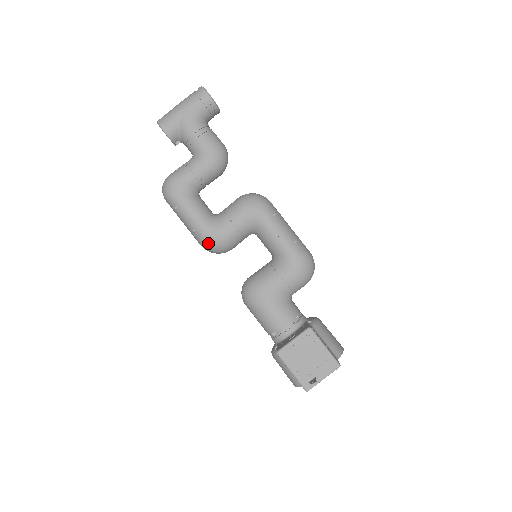
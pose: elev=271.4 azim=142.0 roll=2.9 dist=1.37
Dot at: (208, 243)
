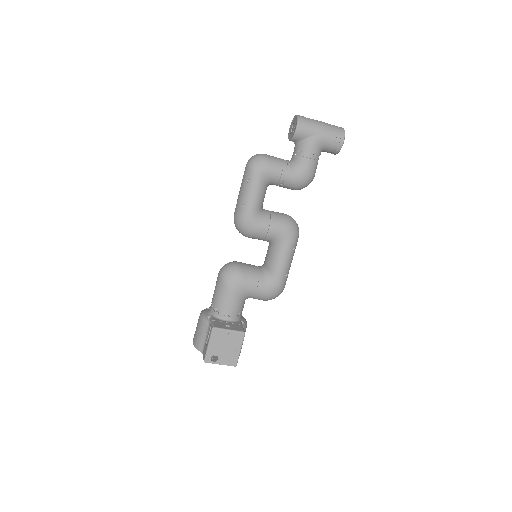
Dot at: (242, 223)
